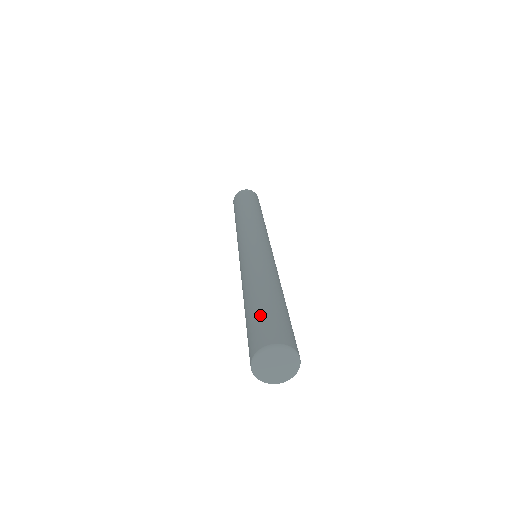
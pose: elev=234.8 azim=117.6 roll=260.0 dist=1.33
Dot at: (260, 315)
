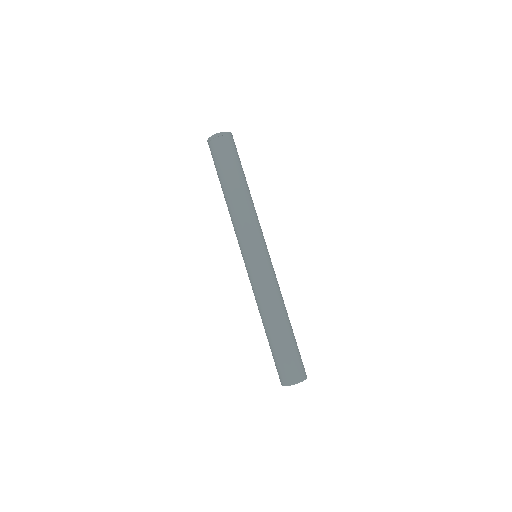
Dot at: (288, 354)
